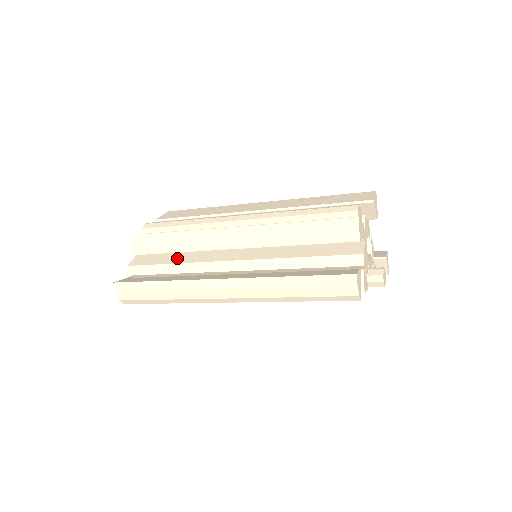
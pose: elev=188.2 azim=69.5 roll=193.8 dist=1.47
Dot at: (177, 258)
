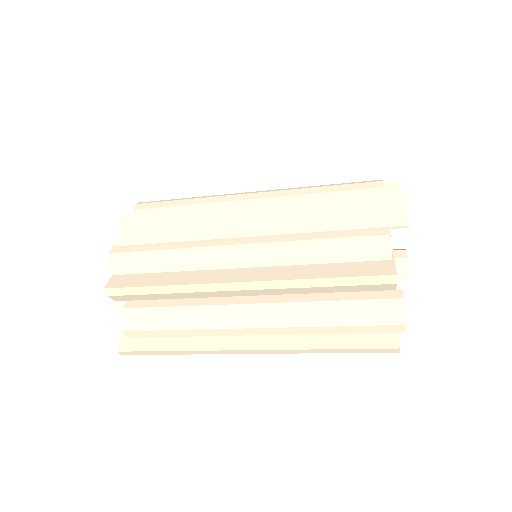
Dot at: (180, 319)
